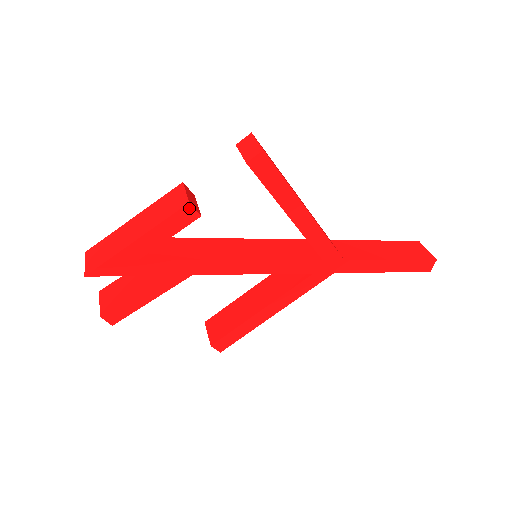
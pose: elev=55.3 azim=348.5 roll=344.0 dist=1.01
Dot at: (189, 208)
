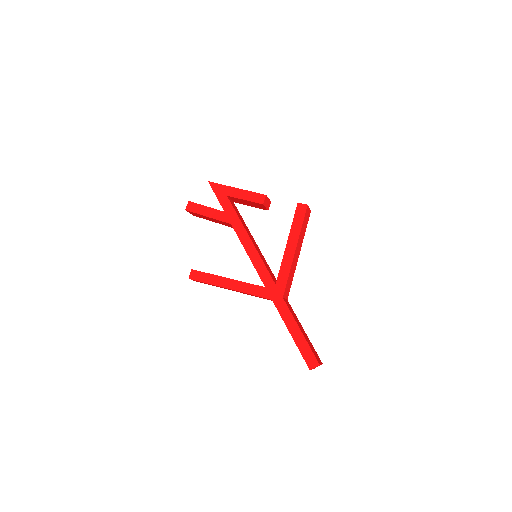
Dot at: (264, 197)
